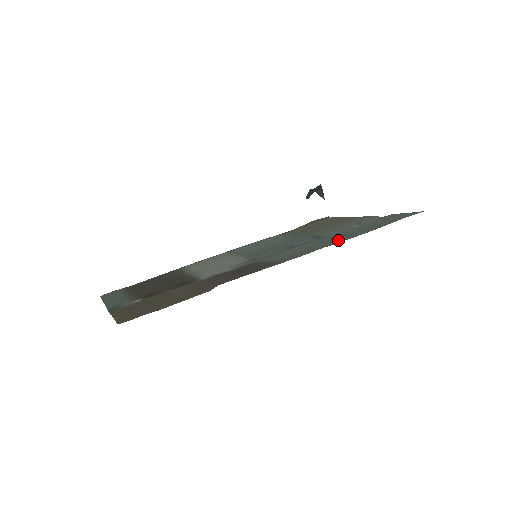
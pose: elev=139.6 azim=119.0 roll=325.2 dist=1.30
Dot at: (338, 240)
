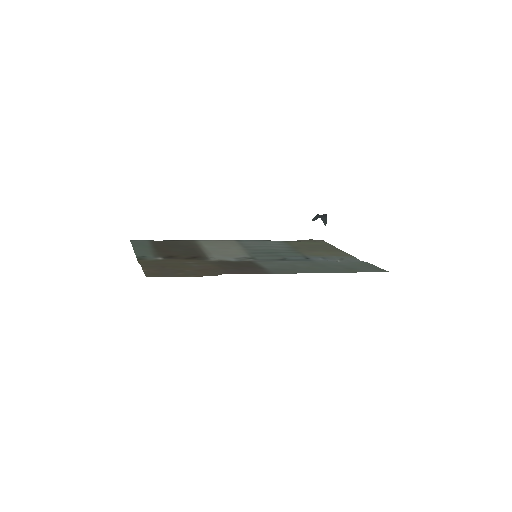
Dot at: (318, 270)
